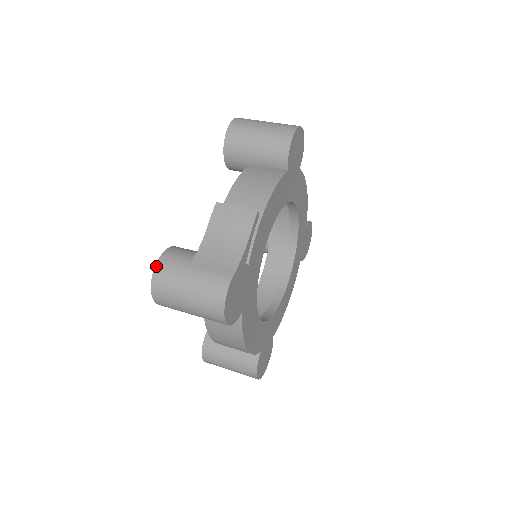
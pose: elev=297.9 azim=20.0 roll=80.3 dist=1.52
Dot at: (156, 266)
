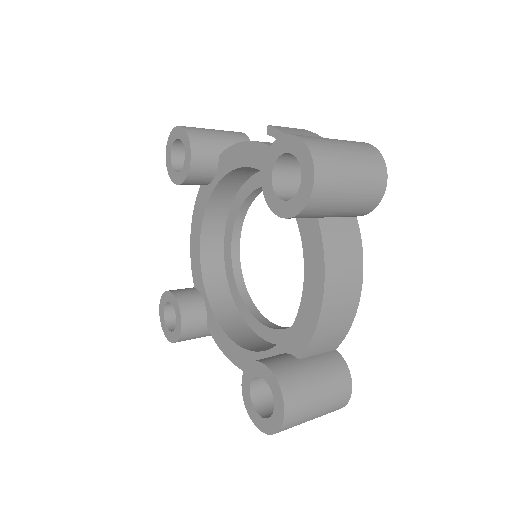
Dot at: (297, 135)
